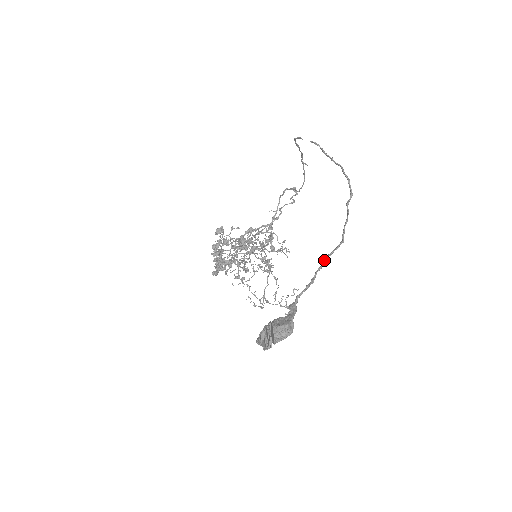
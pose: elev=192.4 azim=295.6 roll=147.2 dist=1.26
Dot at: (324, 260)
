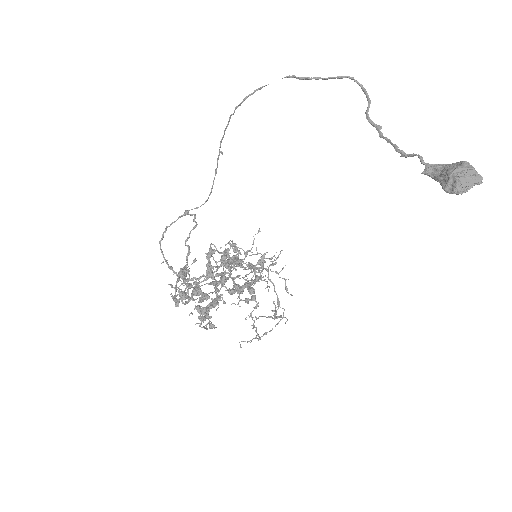
Dot at: occluded
